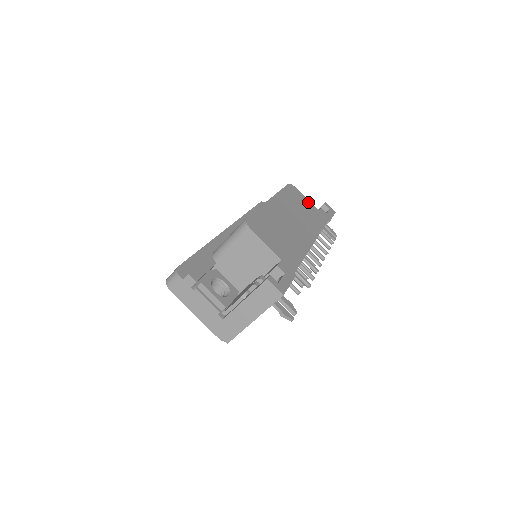
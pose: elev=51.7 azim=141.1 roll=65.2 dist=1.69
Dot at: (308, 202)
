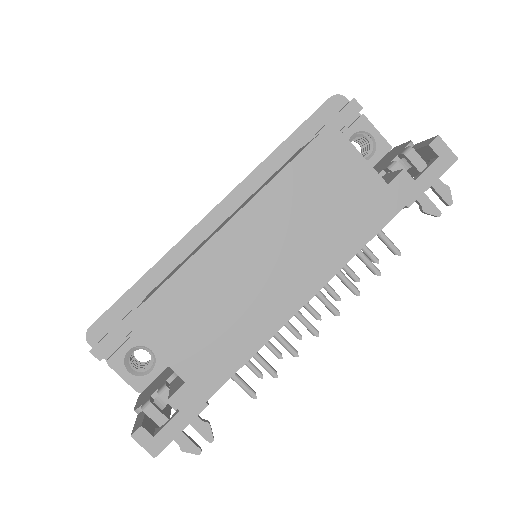
Dot at: (363, 169)
